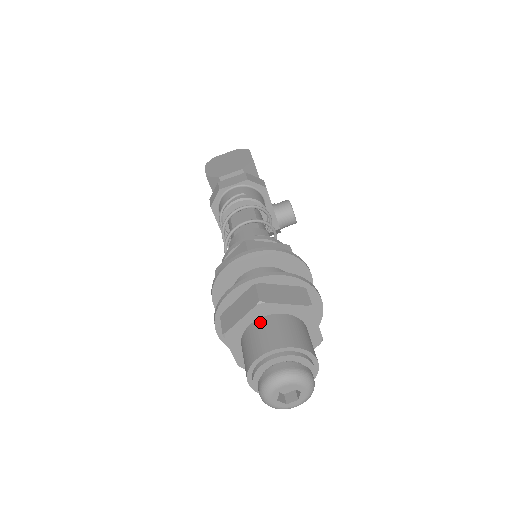
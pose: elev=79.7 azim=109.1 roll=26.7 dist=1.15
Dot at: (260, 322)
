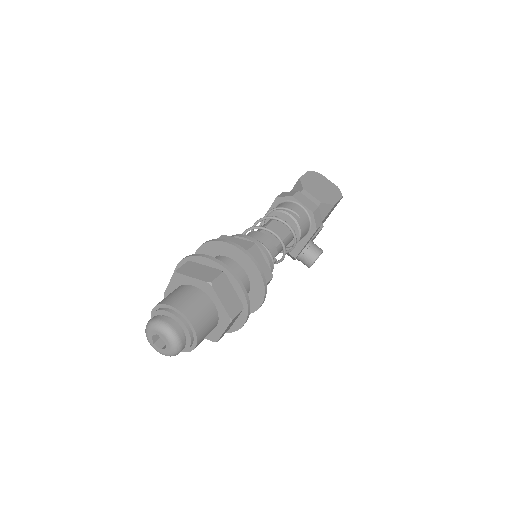
Dot at: (198, 292)
